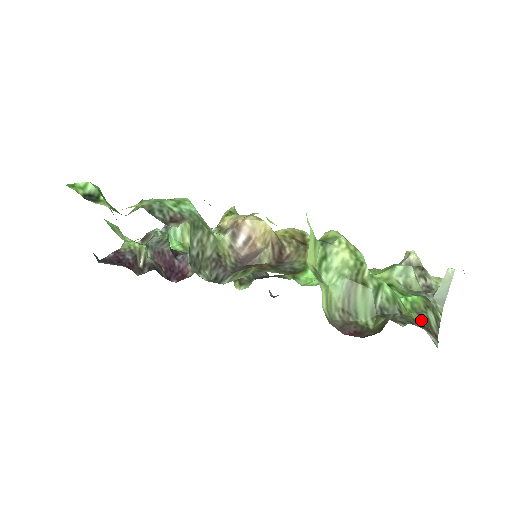
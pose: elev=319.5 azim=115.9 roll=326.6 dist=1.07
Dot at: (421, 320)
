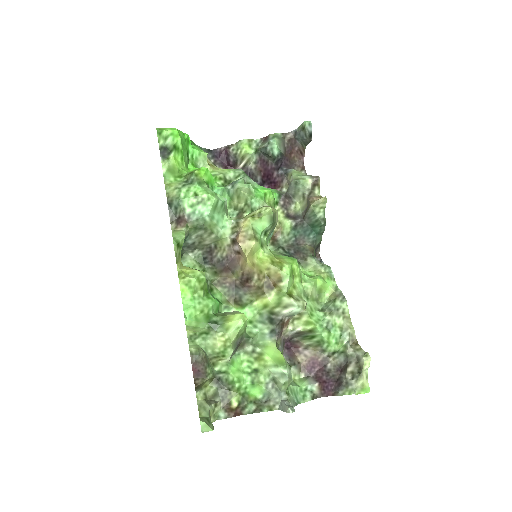
Dot at: (238, 403)
